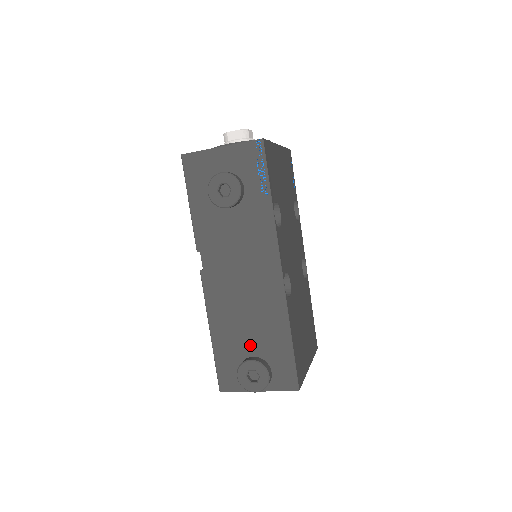
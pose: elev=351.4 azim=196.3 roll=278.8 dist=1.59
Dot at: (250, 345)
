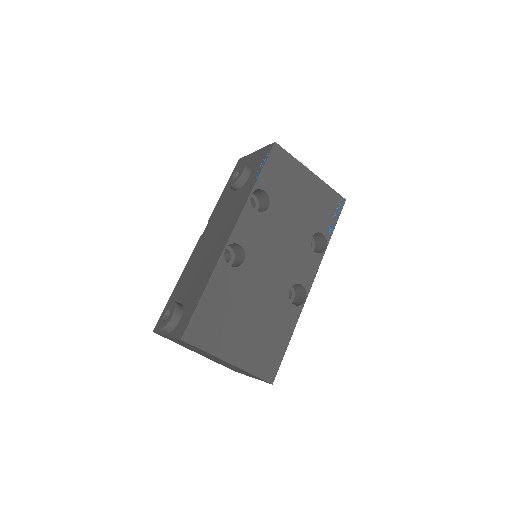
Dot at: (185, 294)
